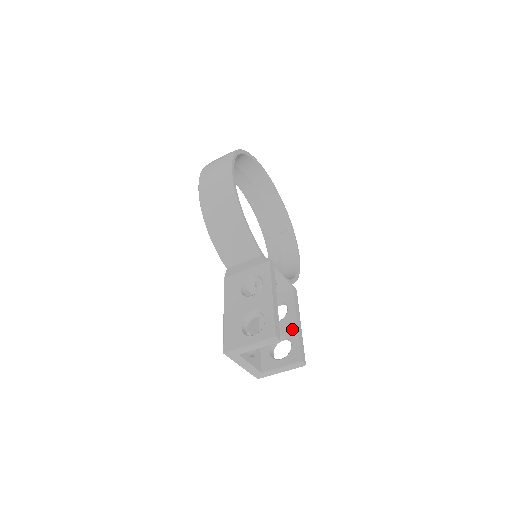
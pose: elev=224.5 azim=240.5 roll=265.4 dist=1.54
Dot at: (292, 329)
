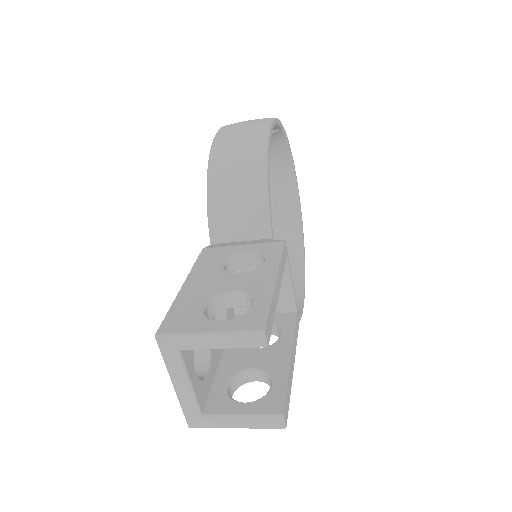
Dot at: (280, 363)
